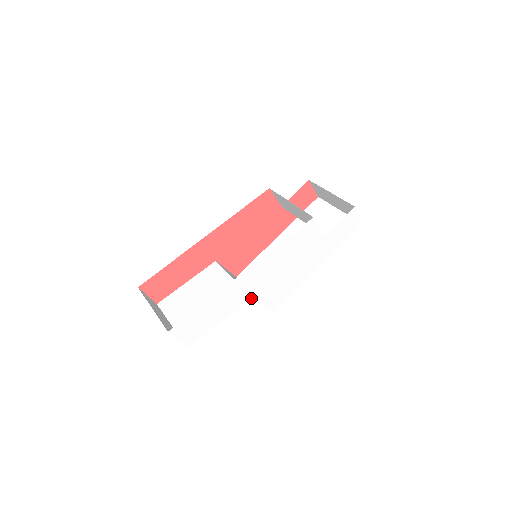
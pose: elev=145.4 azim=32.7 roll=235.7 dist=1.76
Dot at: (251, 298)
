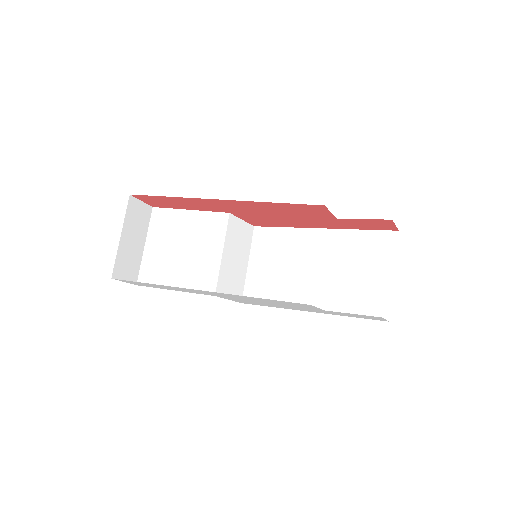
Dot at: (214, 295)
